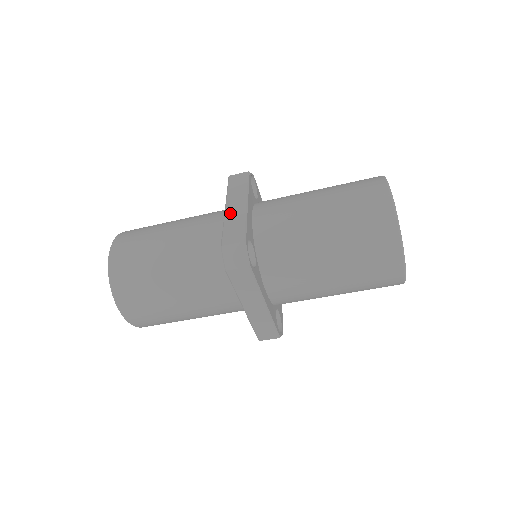
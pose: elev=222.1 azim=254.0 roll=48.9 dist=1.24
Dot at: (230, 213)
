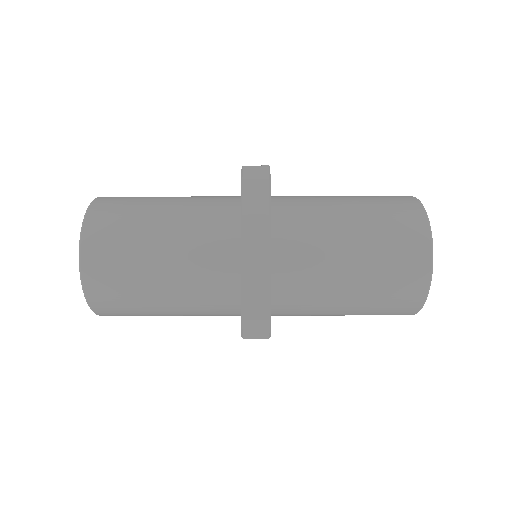
Dot at: occluded
